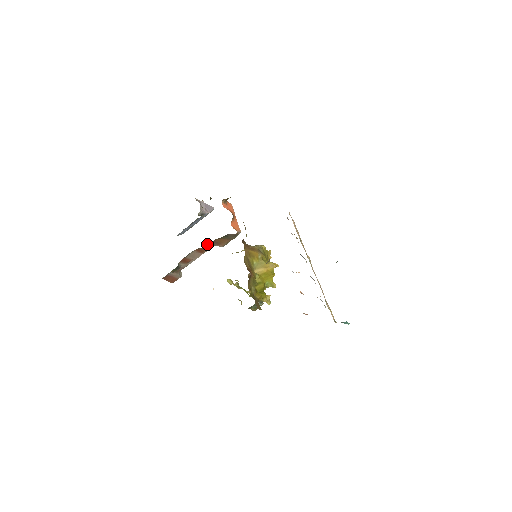
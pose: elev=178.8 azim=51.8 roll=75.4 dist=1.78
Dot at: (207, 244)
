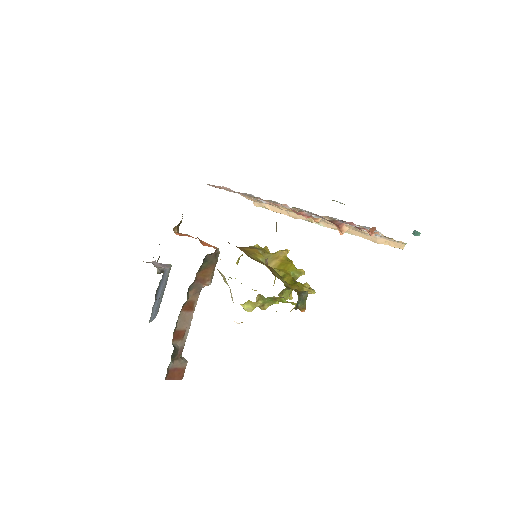
Dot at: (190, 292)
